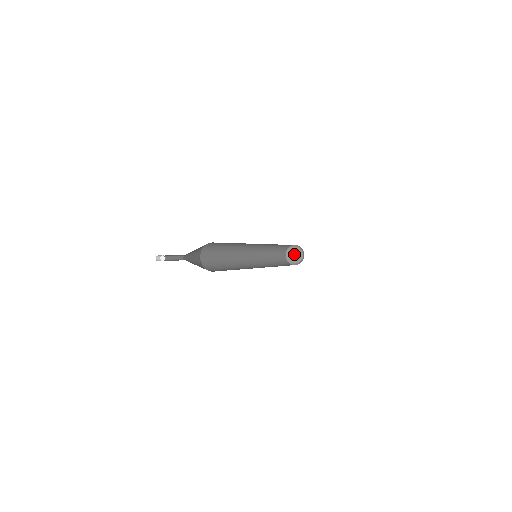
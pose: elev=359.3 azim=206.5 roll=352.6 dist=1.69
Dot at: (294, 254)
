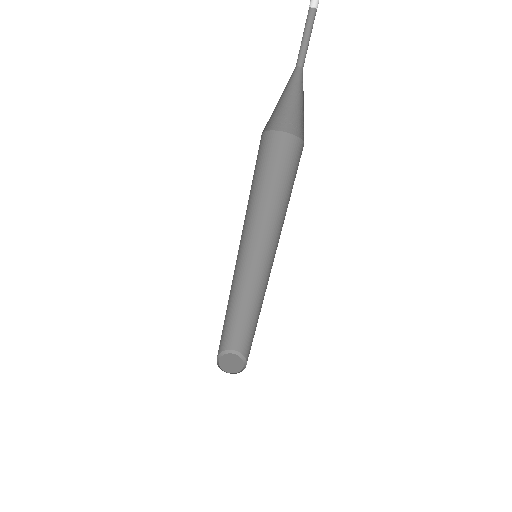
Dot at: (230, 361)
